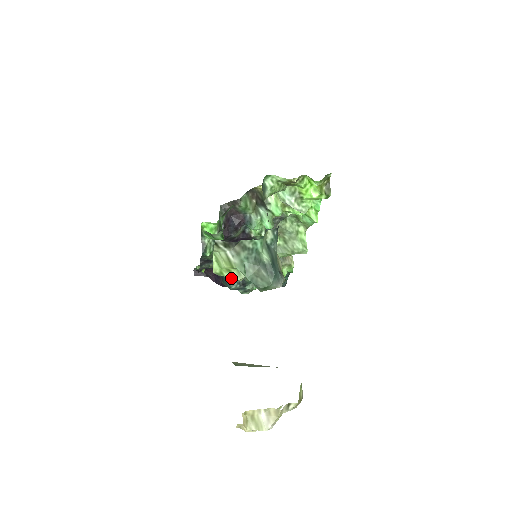
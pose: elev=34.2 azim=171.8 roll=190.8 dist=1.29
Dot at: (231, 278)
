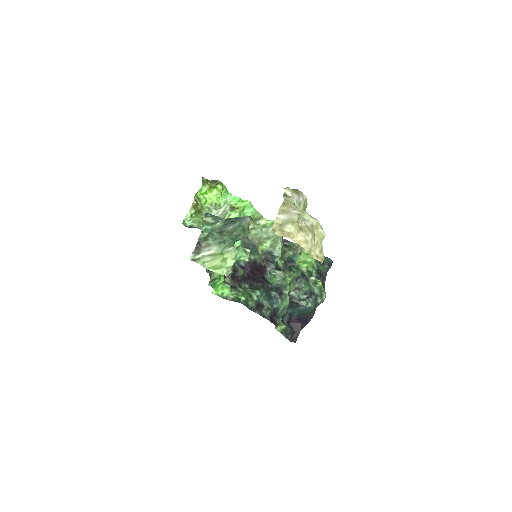
Dot at: (233, 261)
